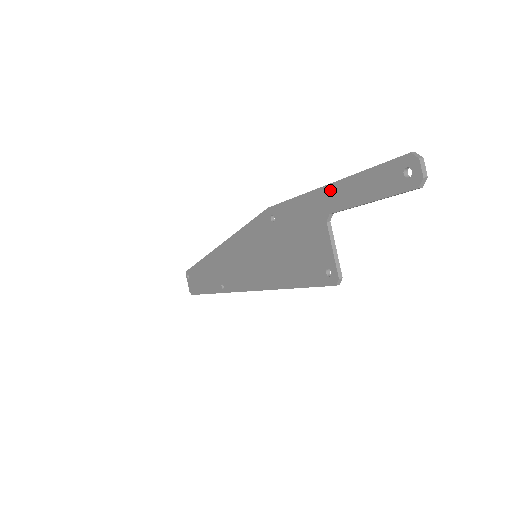
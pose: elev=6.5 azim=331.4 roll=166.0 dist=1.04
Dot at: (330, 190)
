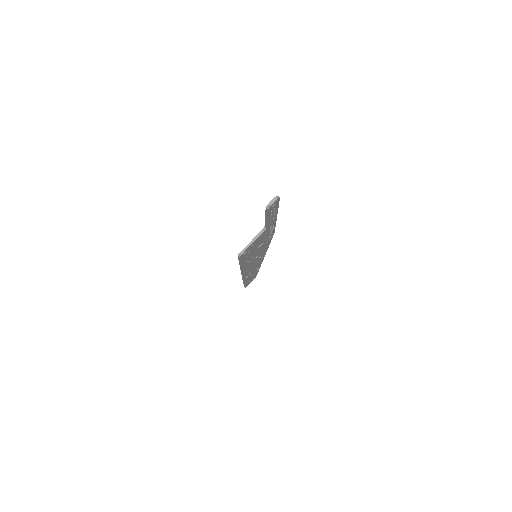
Dot at: occluded
